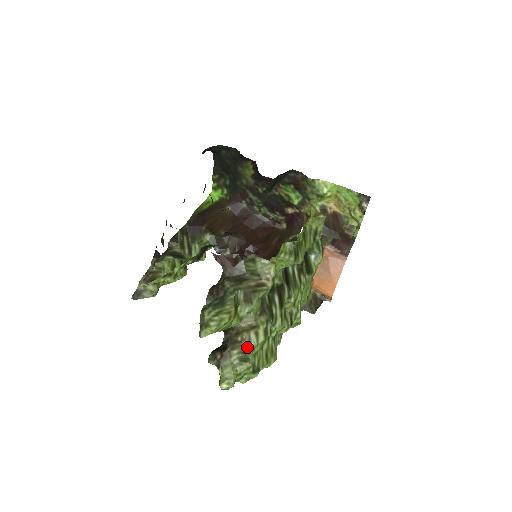
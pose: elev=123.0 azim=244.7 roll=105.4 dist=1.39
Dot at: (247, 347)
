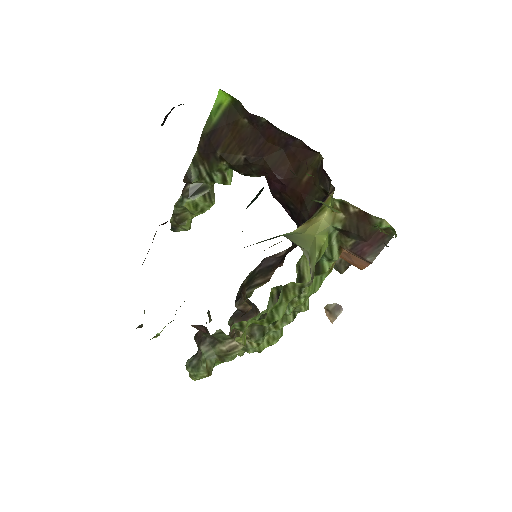
Dot at: occluded
